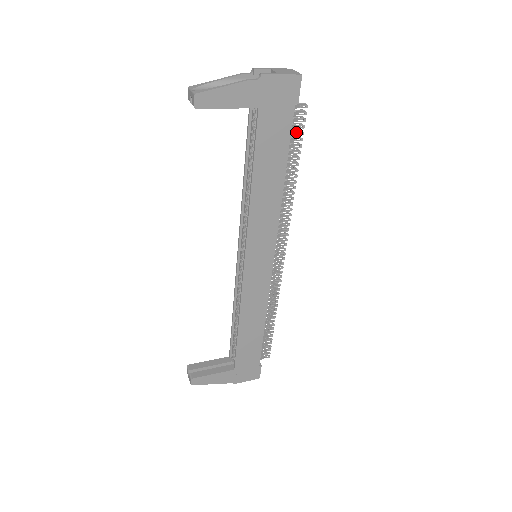
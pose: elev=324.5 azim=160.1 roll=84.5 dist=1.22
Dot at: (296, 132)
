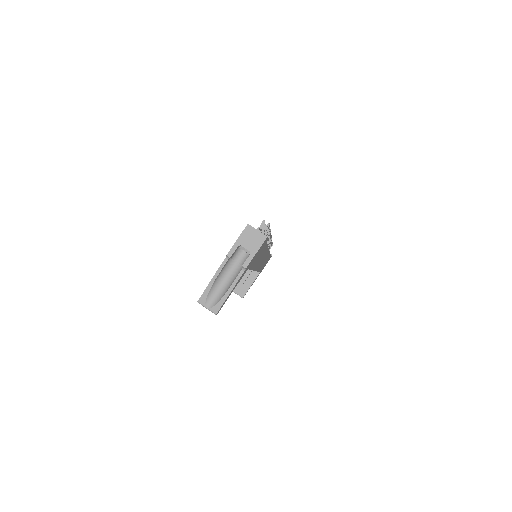
Dot at: (265, 232)
